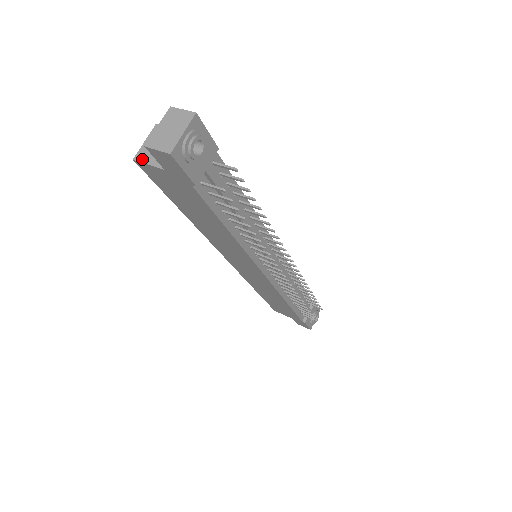
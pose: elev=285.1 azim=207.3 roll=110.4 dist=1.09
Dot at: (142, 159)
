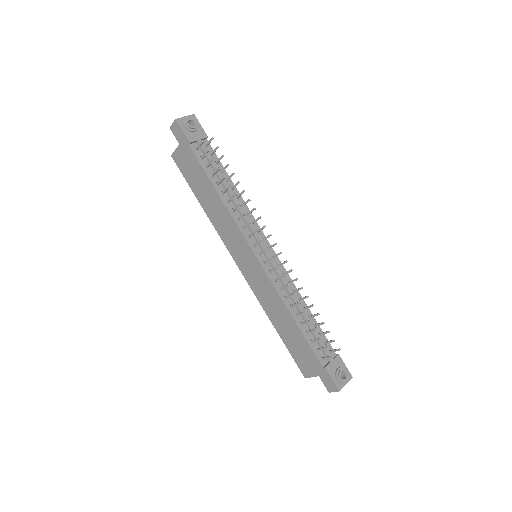
Dot at: (174, 152)
